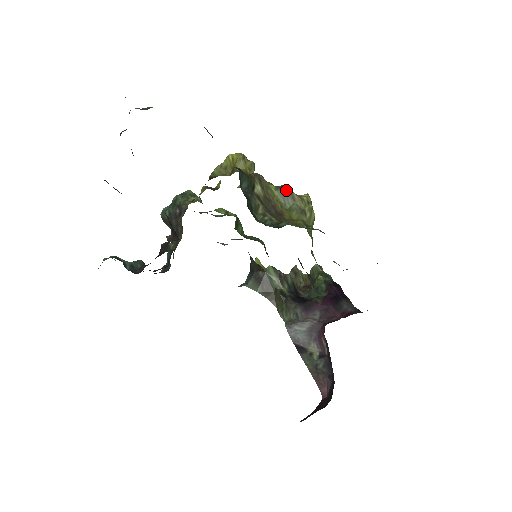
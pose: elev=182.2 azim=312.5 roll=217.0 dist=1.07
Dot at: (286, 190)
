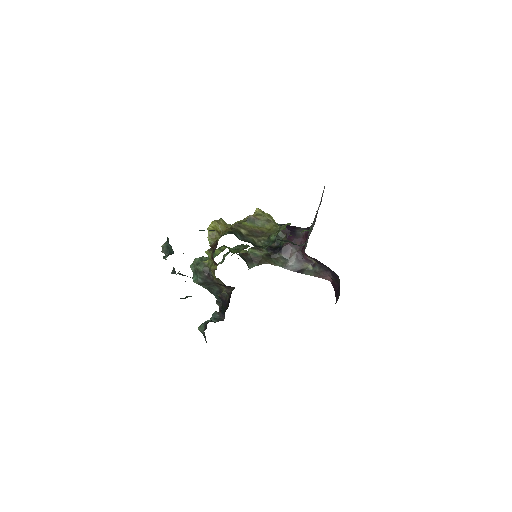
Dot at: (252, 219)
